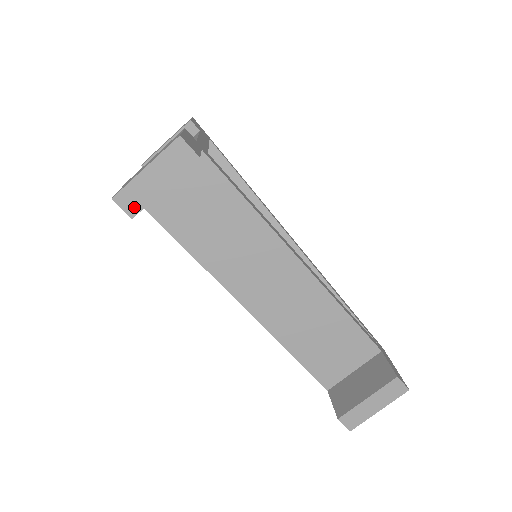
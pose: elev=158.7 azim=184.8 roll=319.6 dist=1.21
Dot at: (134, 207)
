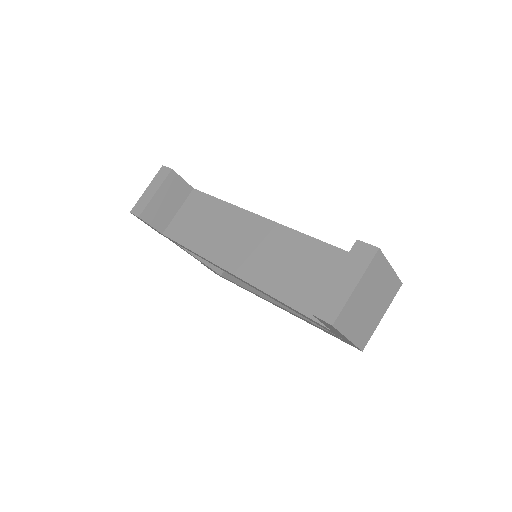
Dot at: (140, 210)
